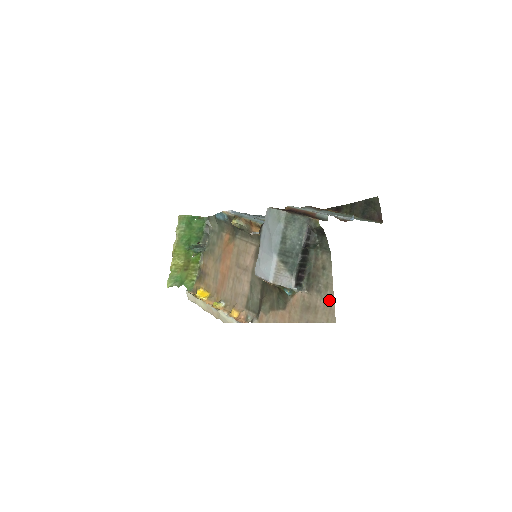
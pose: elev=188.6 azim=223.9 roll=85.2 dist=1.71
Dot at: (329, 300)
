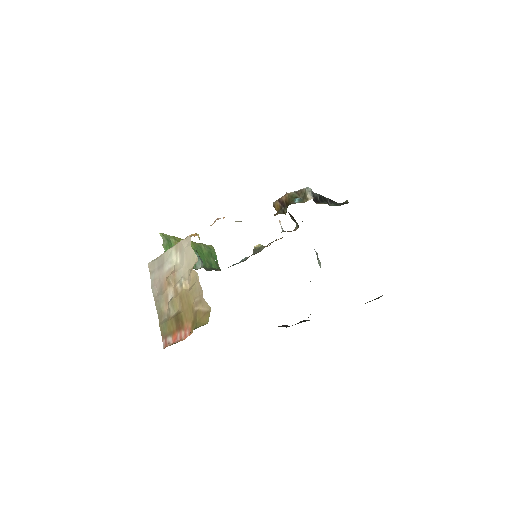
Dot at: occluded
